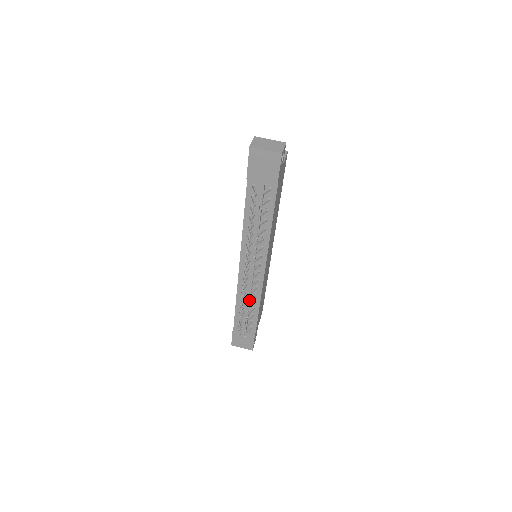
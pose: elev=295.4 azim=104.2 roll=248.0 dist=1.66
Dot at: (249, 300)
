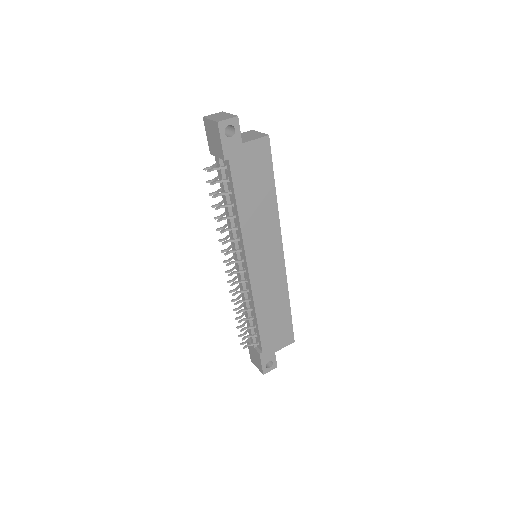
Dot at: (239, 301)
